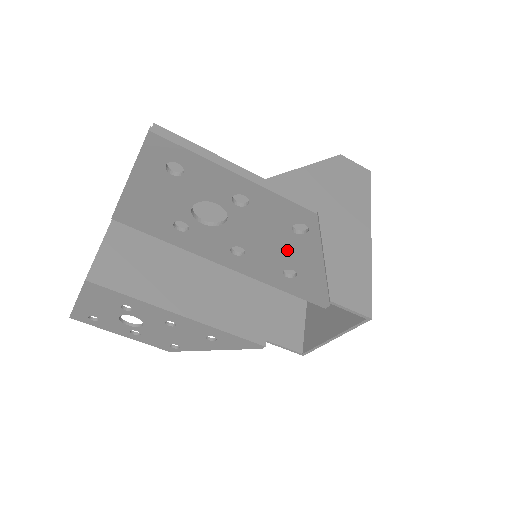
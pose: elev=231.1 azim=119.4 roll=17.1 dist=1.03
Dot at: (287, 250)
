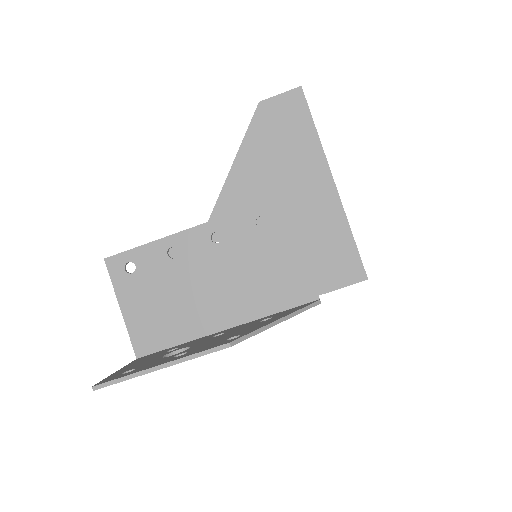
Dot at: occluded
